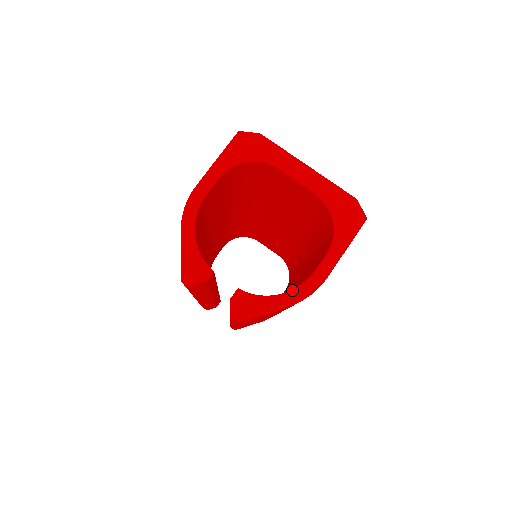
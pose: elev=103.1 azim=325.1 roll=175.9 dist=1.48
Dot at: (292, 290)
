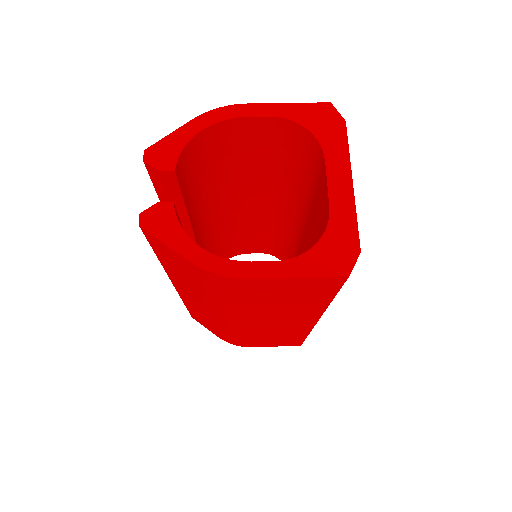
Dot at: (210, 253)
